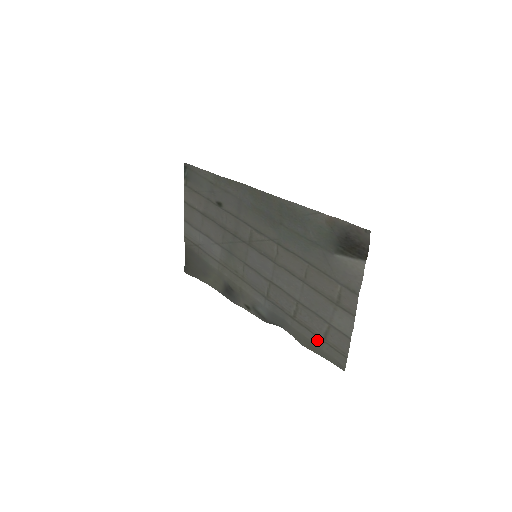
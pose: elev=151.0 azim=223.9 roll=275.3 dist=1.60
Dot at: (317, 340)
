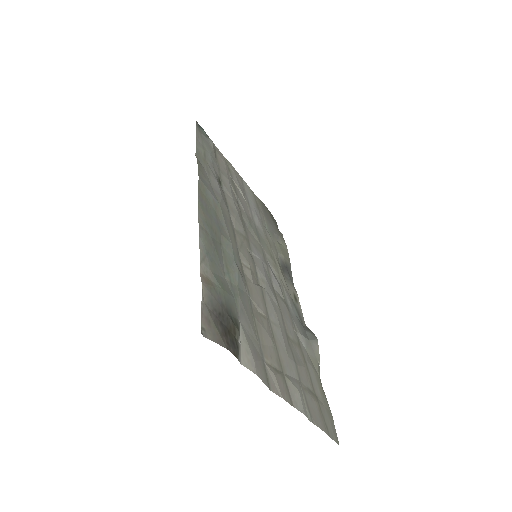
Dot at: (315, 388)
